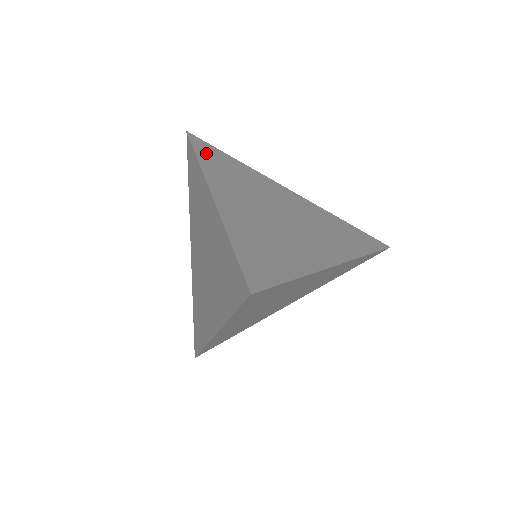
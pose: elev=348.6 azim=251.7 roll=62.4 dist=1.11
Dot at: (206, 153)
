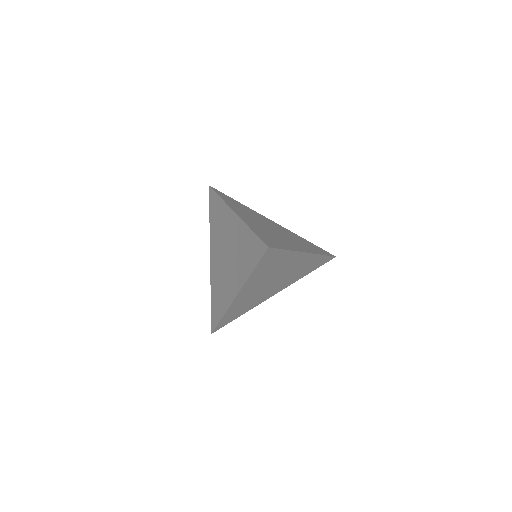
Dot at: (224, 196)
